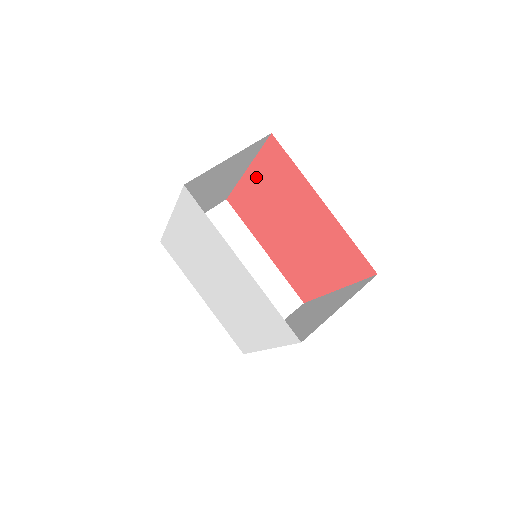
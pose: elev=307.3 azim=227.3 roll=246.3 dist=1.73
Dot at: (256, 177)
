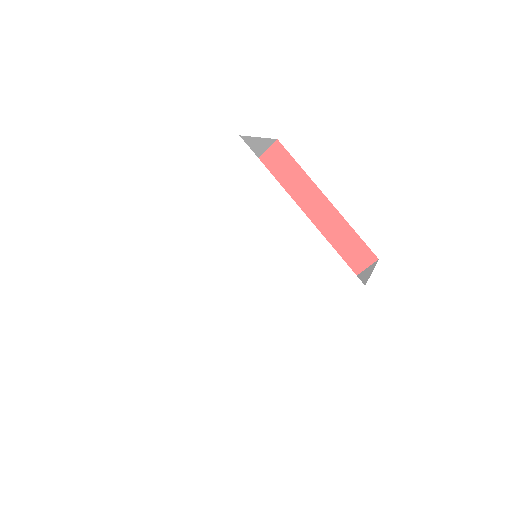
Dot at: occluded
